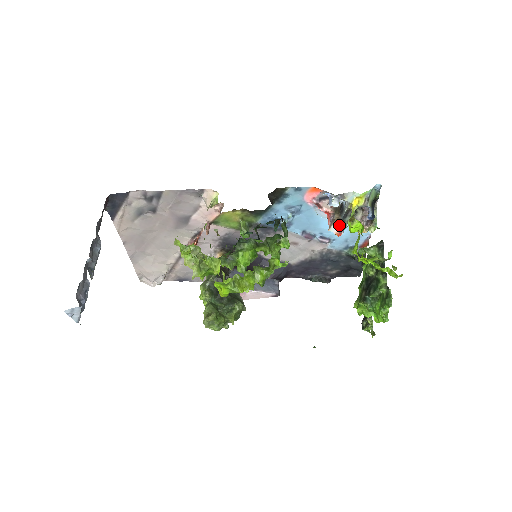
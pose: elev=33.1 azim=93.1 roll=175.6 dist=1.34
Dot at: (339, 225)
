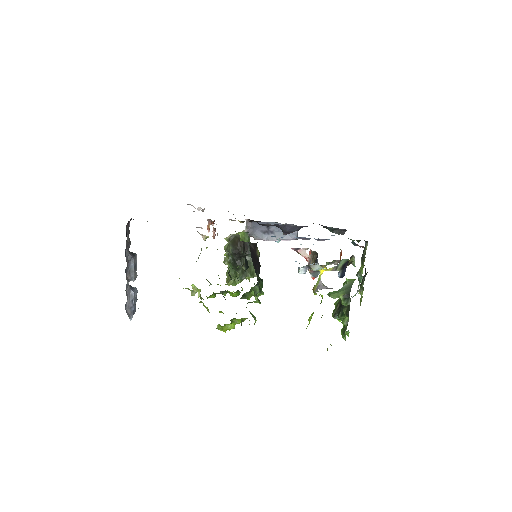
Dot at: (313, 273)
